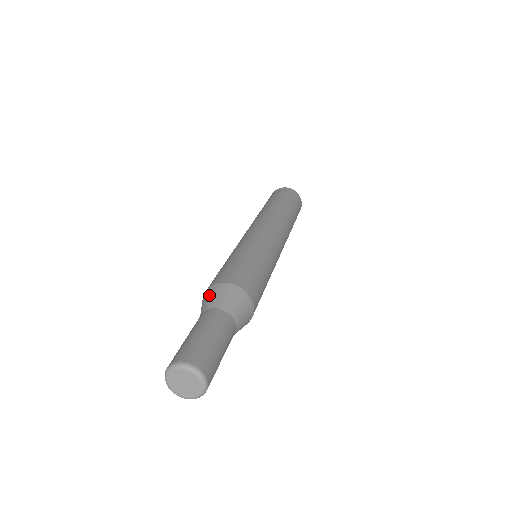
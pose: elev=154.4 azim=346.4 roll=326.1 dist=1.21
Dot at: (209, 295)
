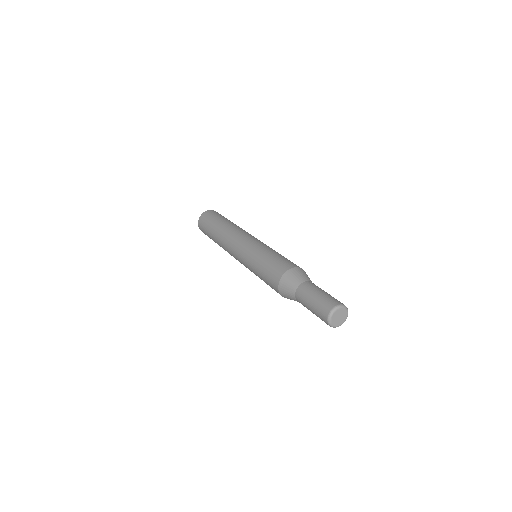
Dot at: (289, 279)
